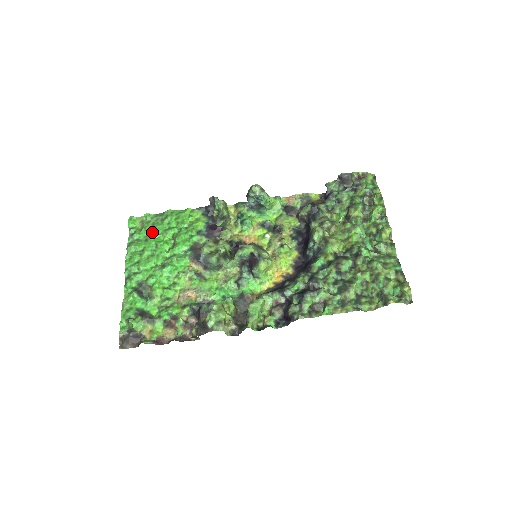
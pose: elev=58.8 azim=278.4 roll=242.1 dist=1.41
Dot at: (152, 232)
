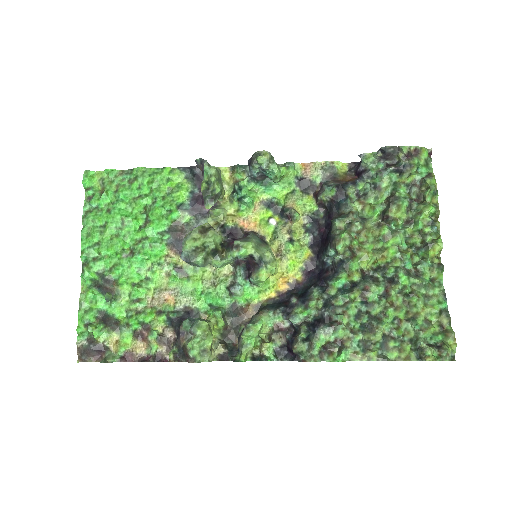
Dot at: (116, 199)
